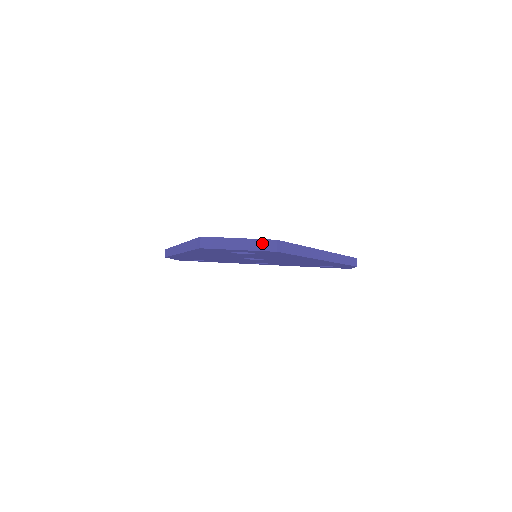
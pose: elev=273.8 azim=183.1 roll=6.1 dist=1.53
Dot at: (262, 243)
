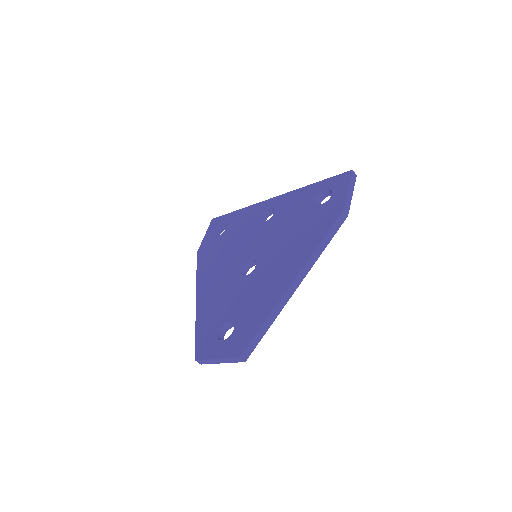
Dot at: (232, 360)
